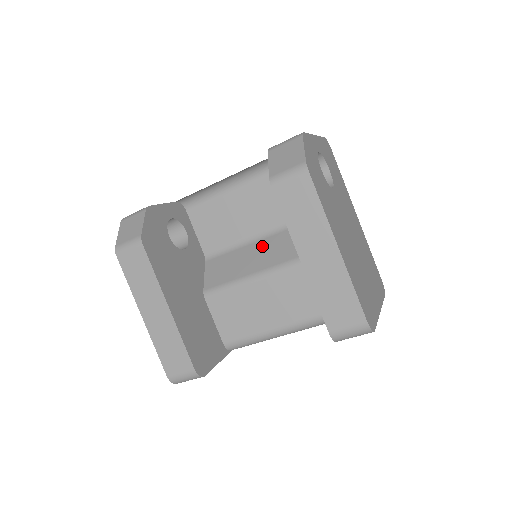
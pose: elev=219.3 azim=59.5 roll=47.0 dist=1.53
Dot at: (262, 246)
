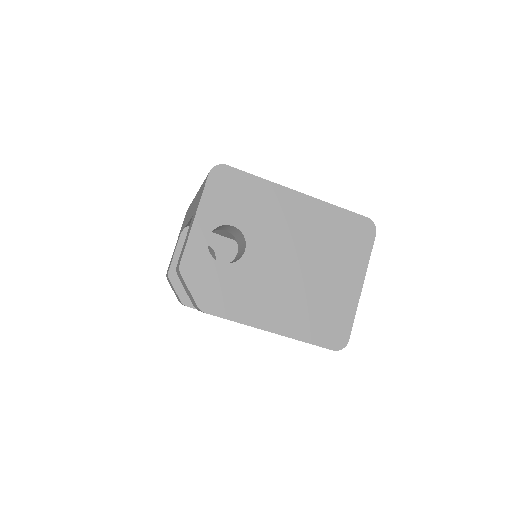
Dot at: occluded
